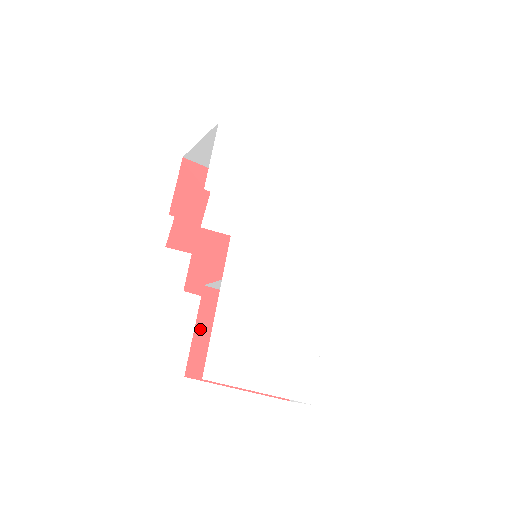
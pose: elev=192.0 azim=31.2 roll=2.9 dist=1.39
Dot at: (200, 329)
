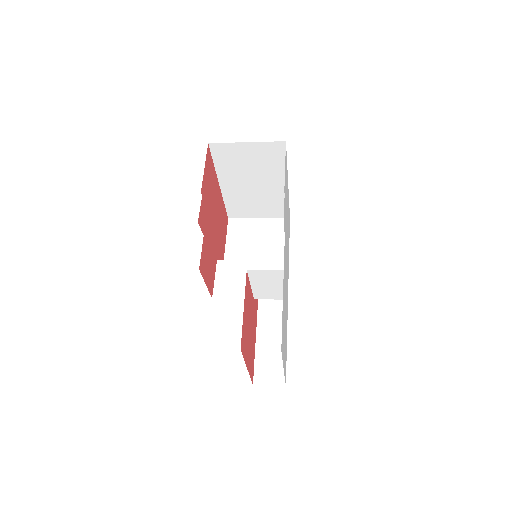
Dot at: (244, 308)
